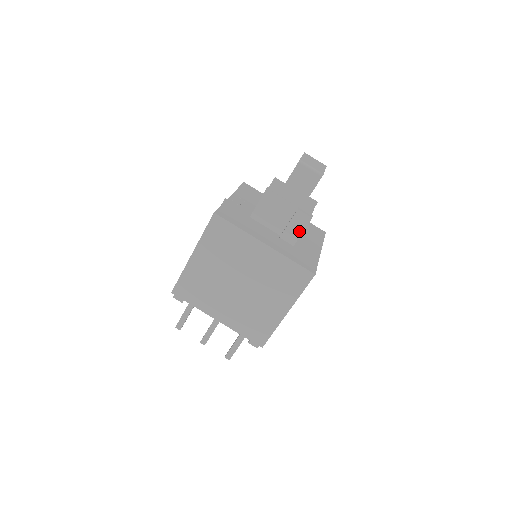
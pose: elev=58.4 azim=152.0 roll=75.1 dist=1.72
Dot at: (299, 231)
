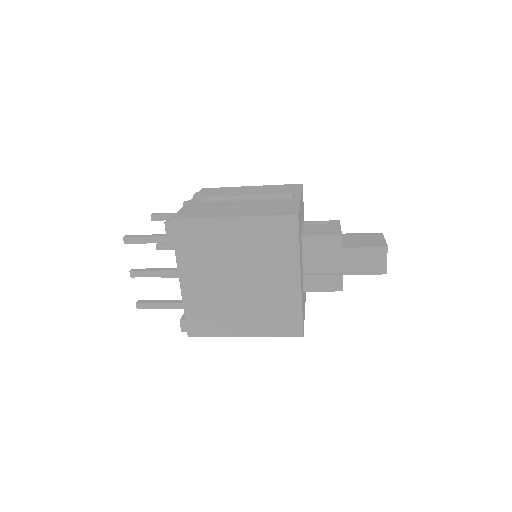
Dot at: (322, 288)
